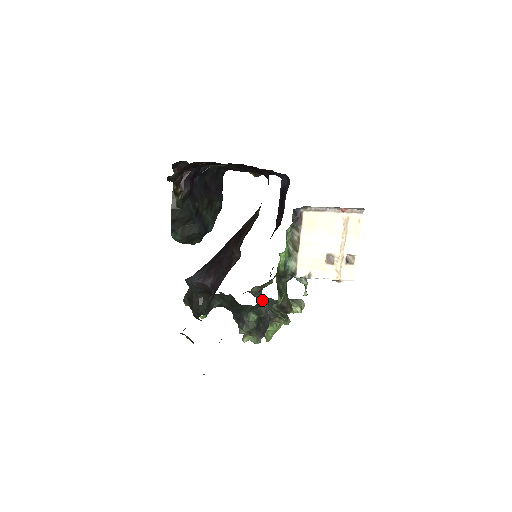
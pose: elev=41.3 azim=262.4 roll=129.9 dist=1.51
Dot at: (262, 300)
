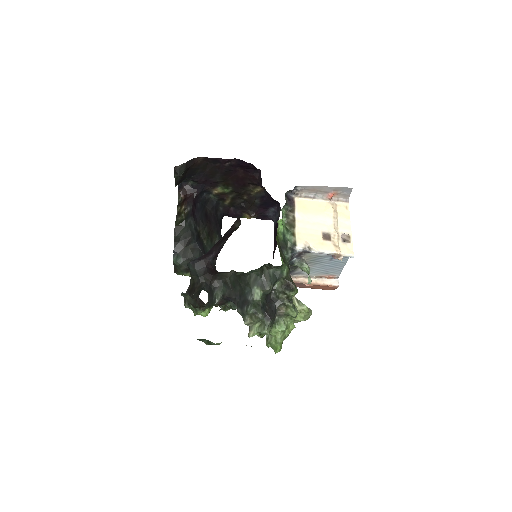
Dot at: (265, 268)
